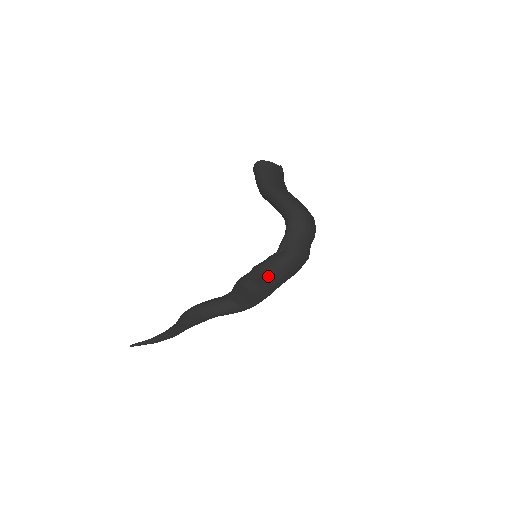
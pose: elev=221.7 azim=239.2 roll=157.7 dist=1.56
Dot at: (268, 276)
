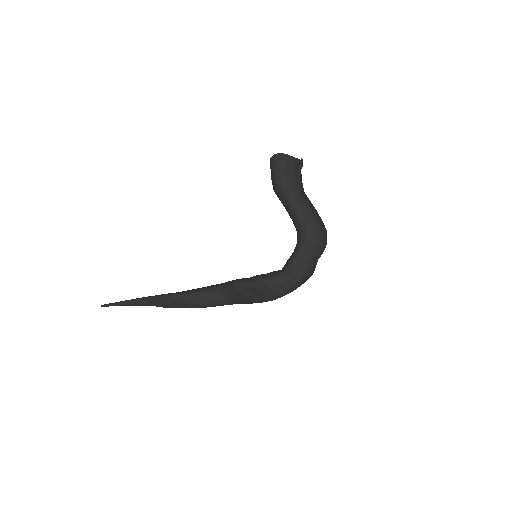
Dot at: (270, 293)
